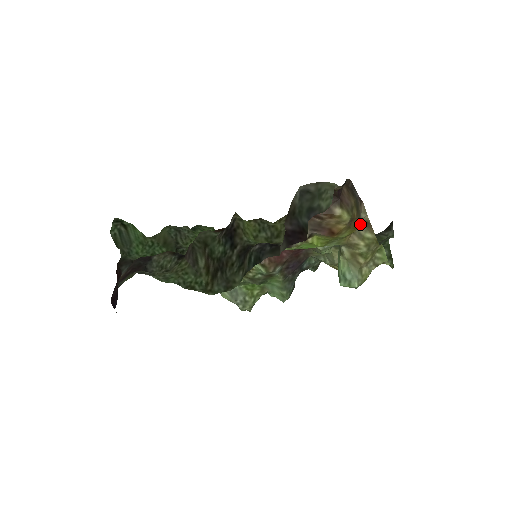
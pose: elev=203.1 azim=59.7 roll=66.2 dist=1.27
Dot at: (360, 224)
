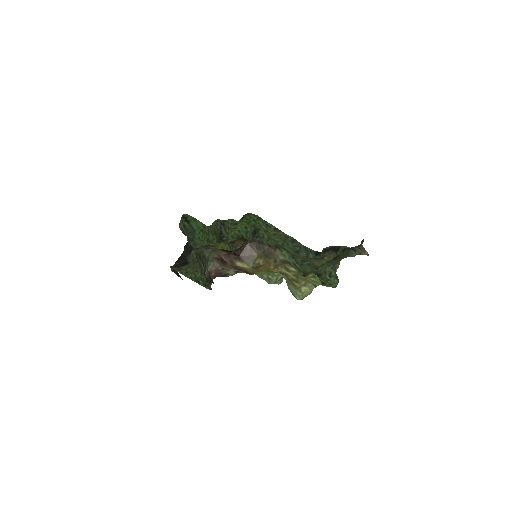
Dot at: (283, 262)
